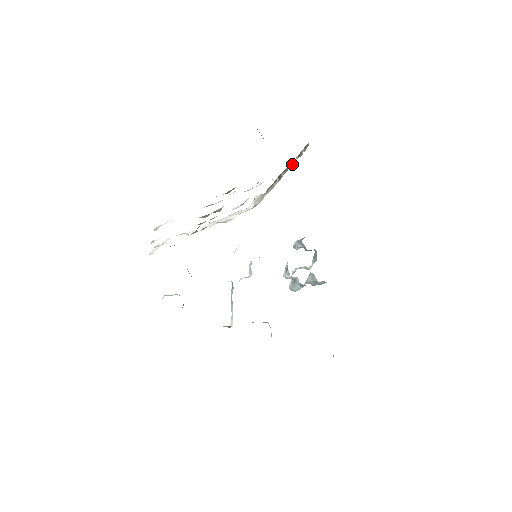
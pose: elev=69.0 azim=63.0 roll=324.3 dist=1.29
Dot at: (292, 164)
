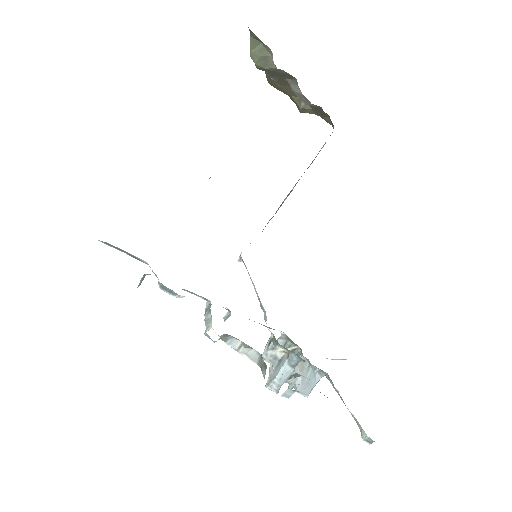
Dot at: occluded
